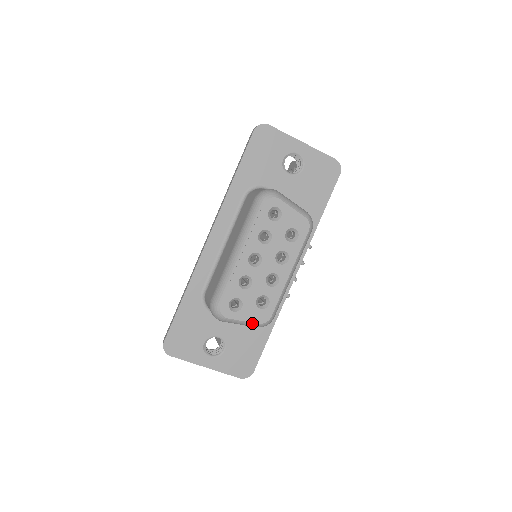
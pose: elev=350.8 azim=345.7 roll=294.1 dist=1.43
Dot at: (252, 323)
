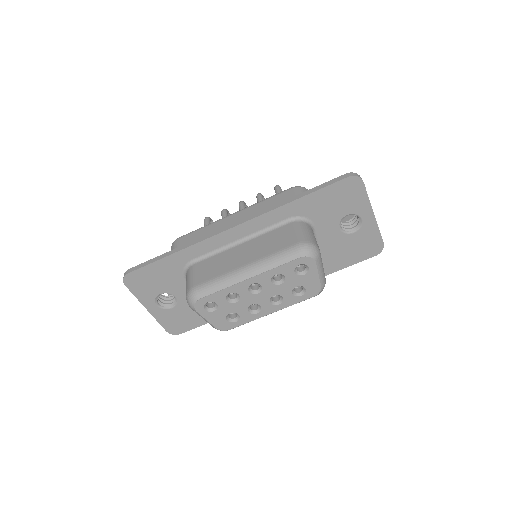
Dot at: (211, 324)
